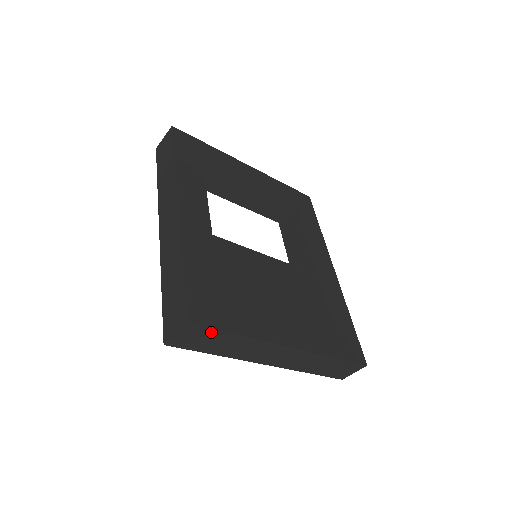
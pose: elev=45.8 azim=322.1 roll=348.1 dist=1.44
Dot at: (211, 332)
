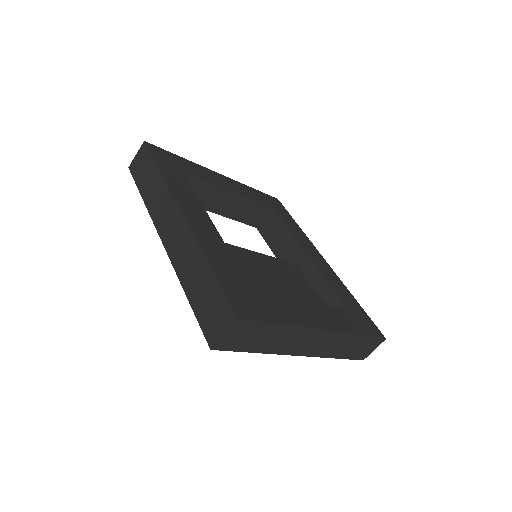
Dot at: (258, 325)
